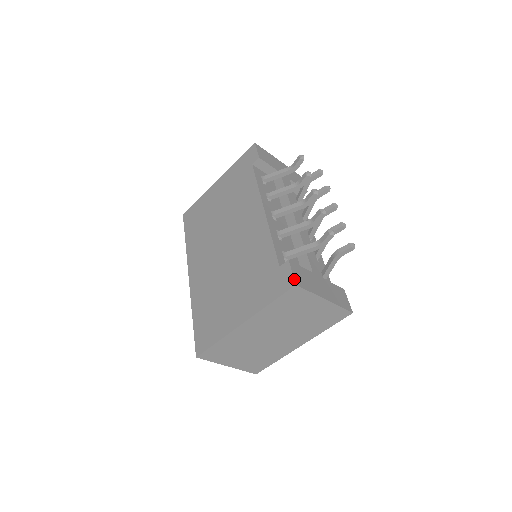
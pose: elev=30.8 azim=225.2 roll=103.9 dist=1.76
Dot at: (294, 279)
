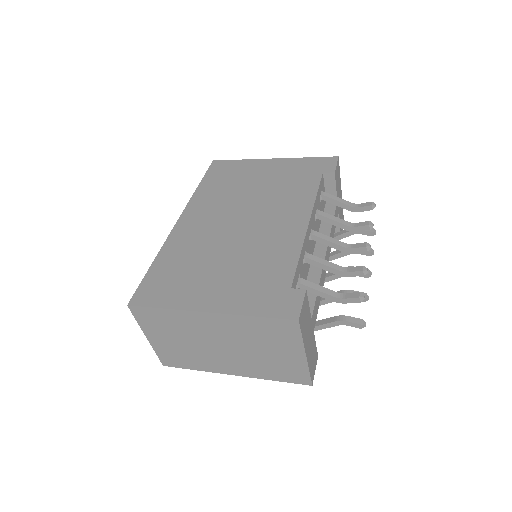
Dot at: (300, 313)
